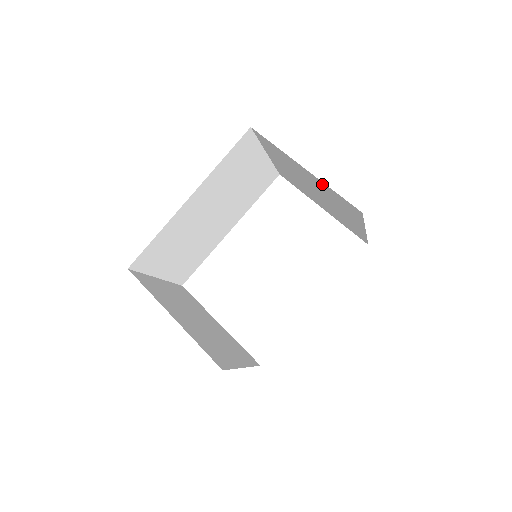
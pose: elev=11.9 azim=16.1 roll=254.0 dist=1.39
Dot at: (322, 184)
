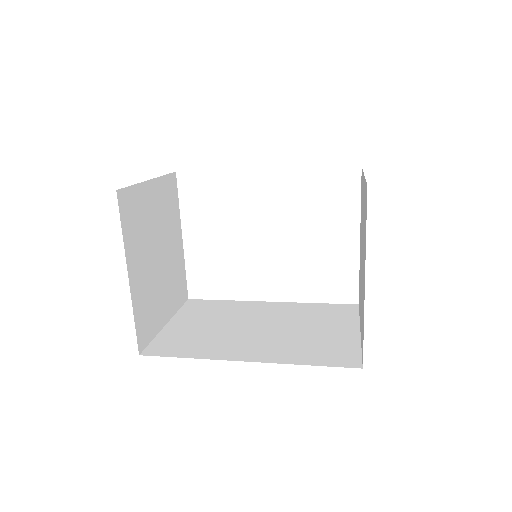
Dot at: occluded
